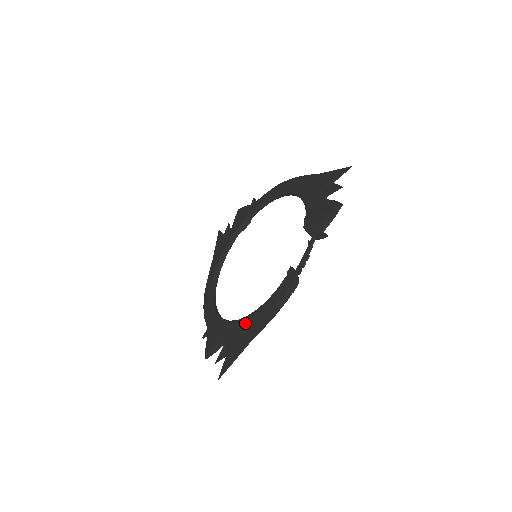
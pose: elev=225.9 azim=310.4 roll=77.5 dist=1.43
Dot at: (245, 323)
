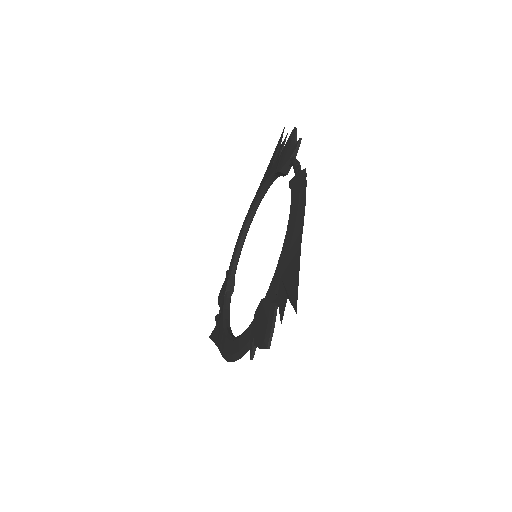
Dot at: (283, 253)
